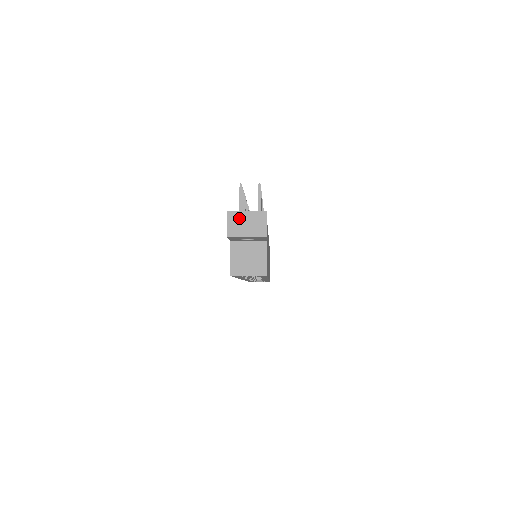
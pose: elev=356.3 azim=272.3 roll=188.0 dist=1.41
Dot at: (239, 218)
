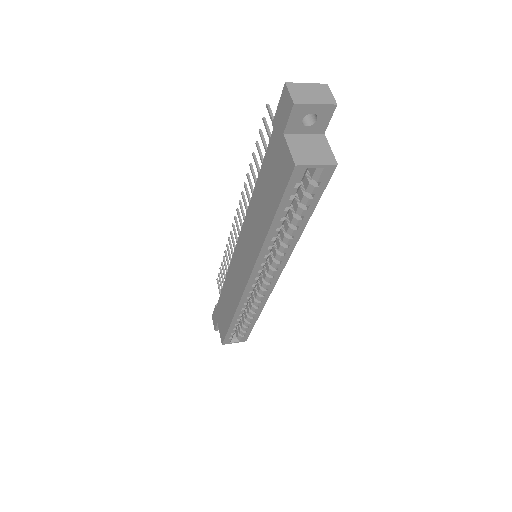
Dot at: (301, 88)
